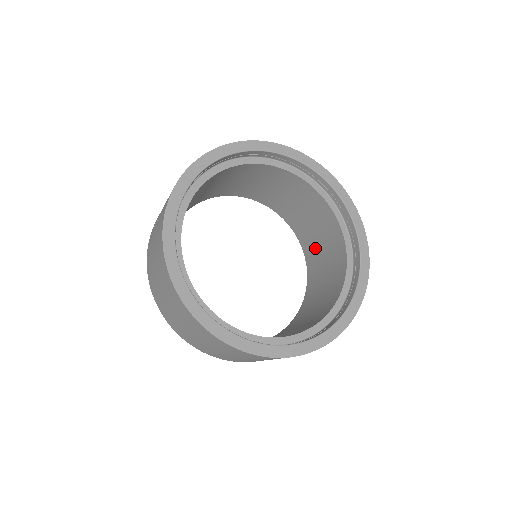
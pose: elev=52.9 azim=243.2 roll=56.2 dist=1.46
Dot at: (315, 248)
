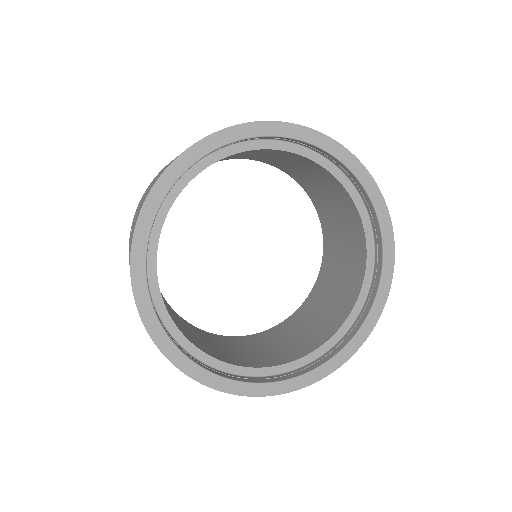
Dot at: (332, 222)
